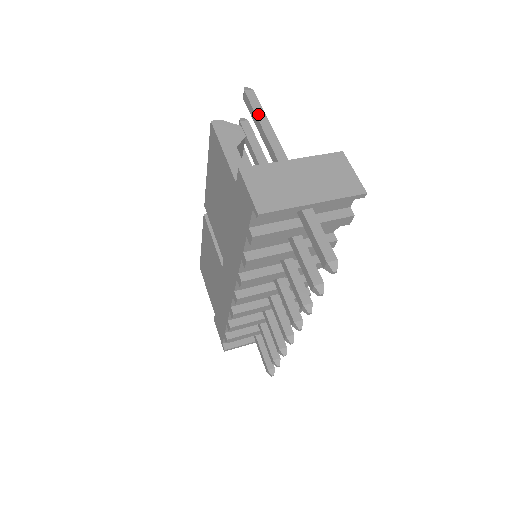
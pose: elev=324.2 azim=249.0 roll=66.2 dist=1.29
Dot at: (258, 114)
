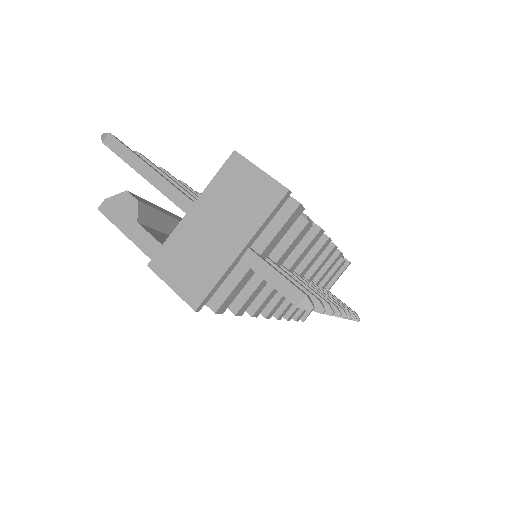
Dot at: (131, 163)
